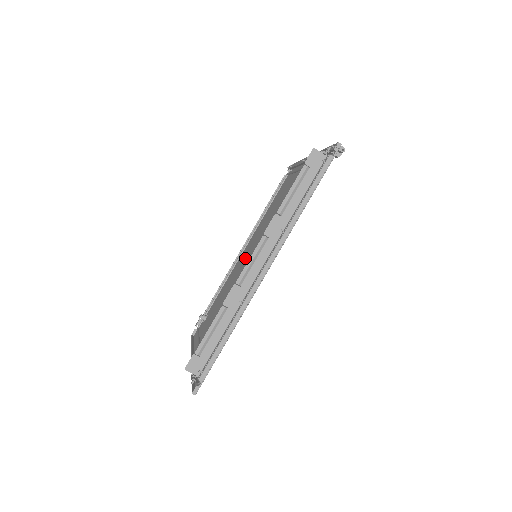
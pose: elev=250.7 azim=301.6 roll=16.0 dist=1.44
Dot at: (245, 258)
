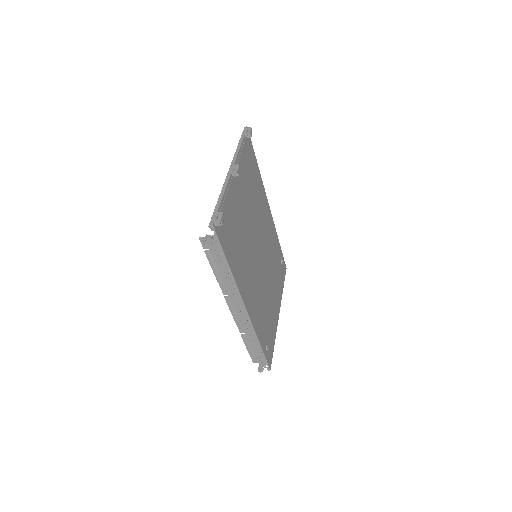
Dot at: (265, 231)
